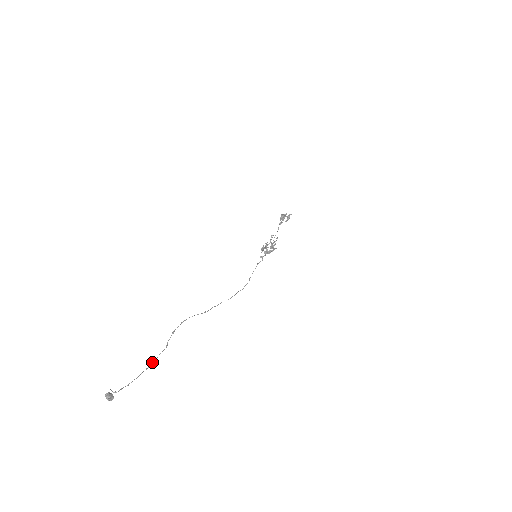
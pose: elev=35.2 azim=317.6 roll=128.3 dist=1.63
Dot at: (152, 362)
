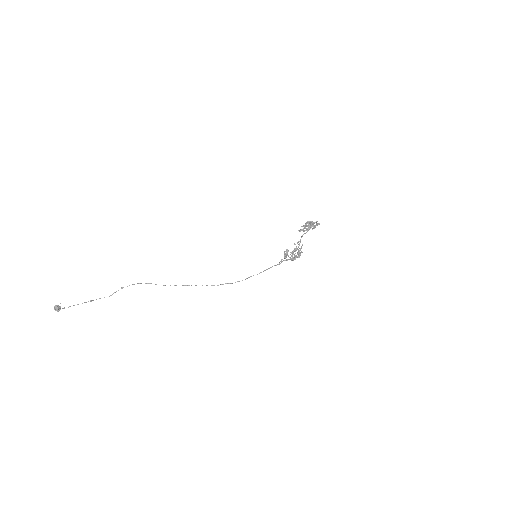
Dot at: (90, 300)
